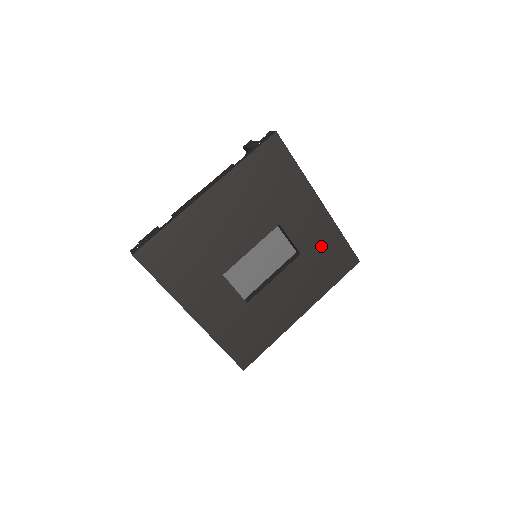
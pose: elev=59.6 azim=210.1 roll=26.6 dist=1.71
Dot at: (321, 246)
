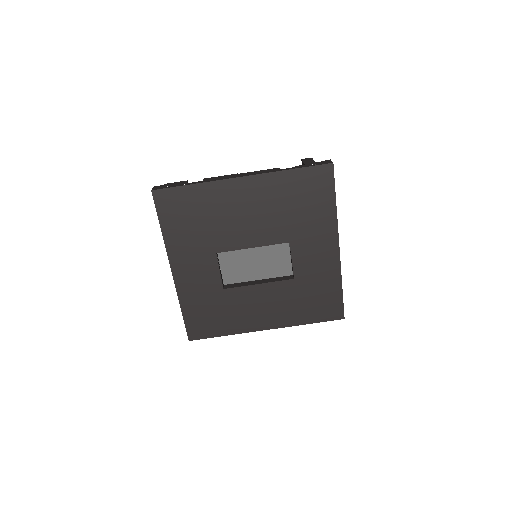
Dot at: (316, 283)
